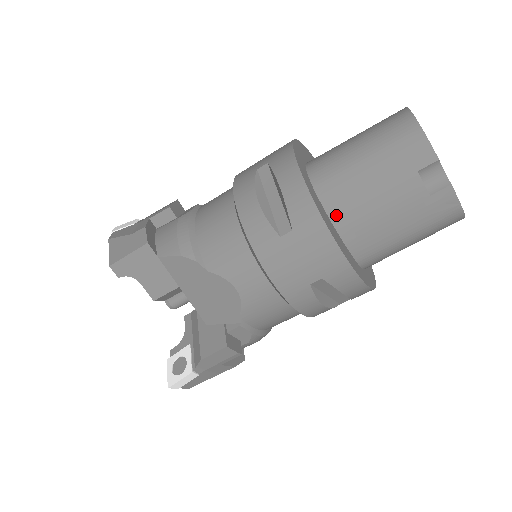
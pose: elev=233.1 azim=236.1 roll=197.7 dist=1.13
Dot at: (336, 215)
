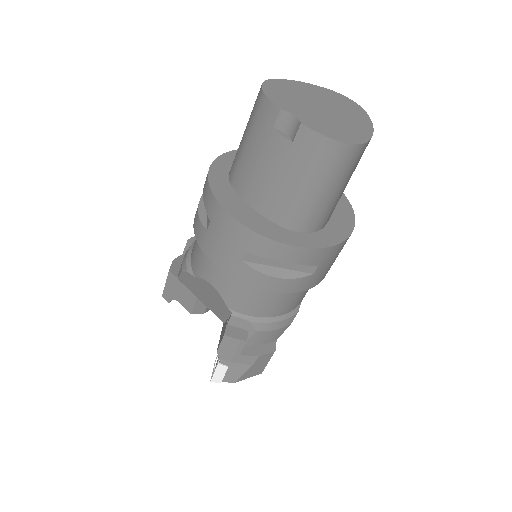
Dot at: (246, 195)
